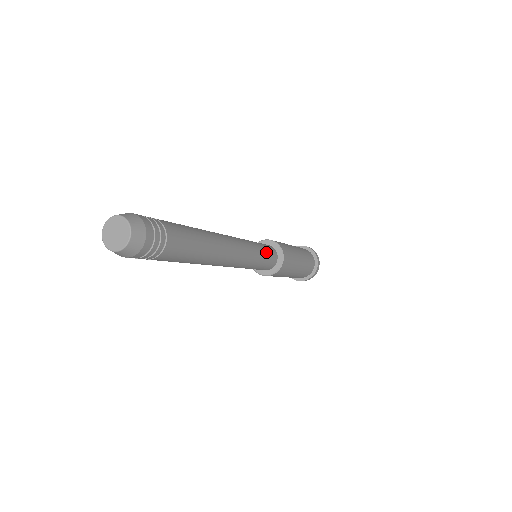
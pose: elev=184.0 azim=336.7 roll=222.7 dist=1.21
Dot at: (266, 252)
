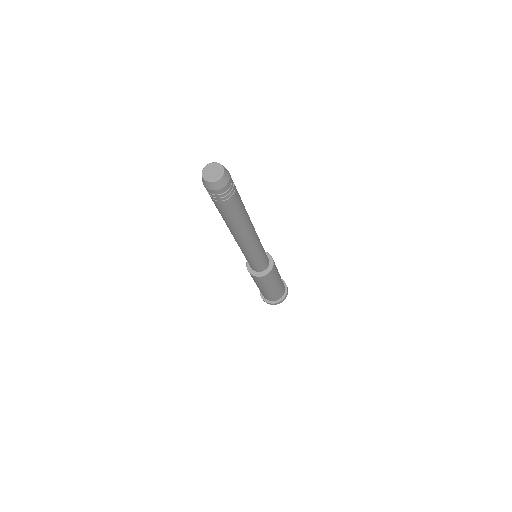
Dot at: (264, 250)
